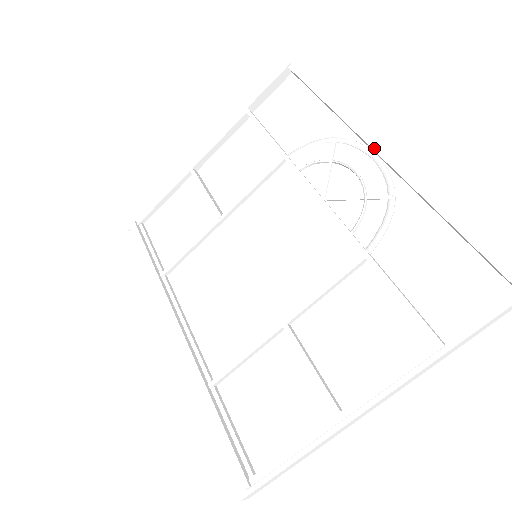
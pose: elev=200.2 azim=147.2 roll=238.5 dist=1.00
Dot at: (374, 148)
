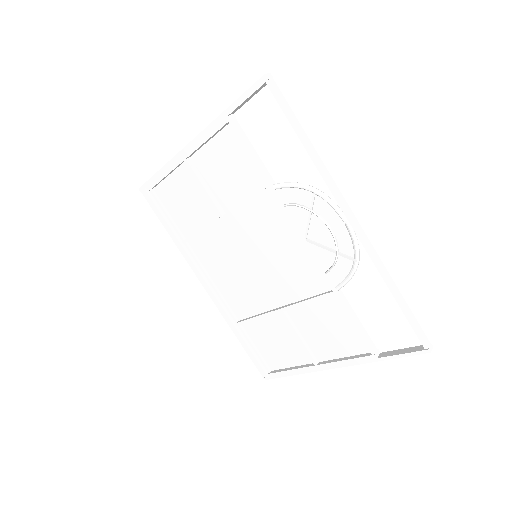
Dot at: (346, 216)
